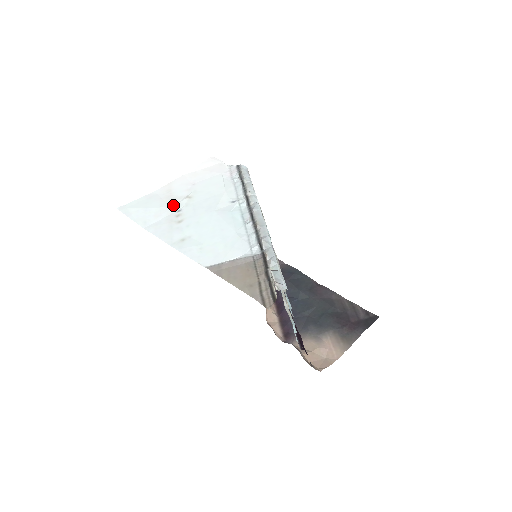
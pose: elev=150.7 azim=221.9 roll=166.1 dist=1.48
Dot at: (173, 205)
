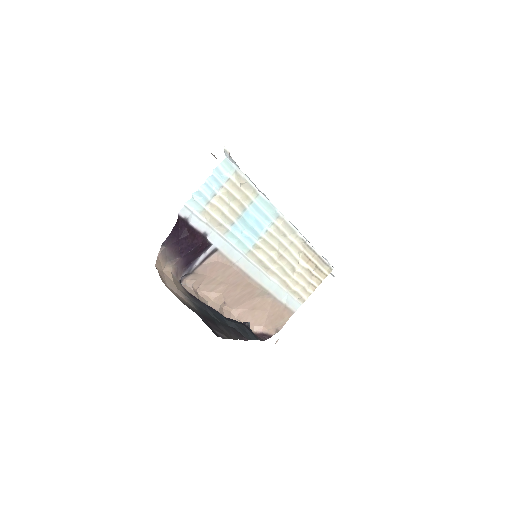
Dot at: occluded
